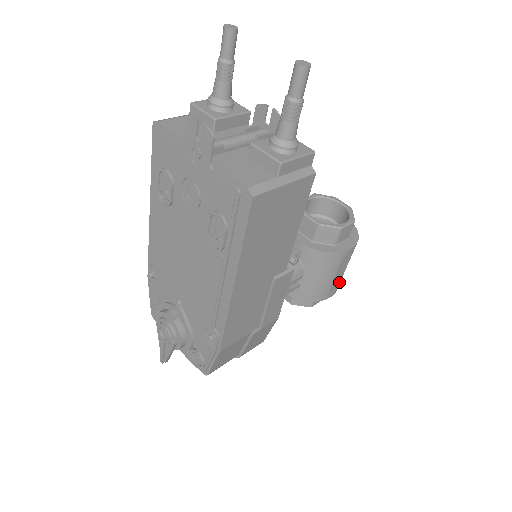
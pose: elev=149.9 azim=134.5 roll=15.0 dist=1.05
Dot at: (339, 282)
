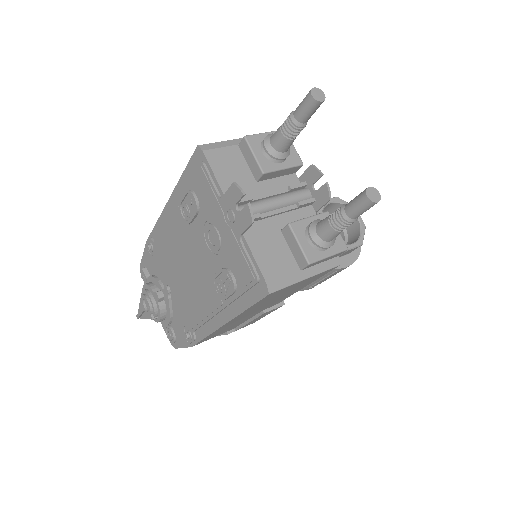
Dot at: occluded
